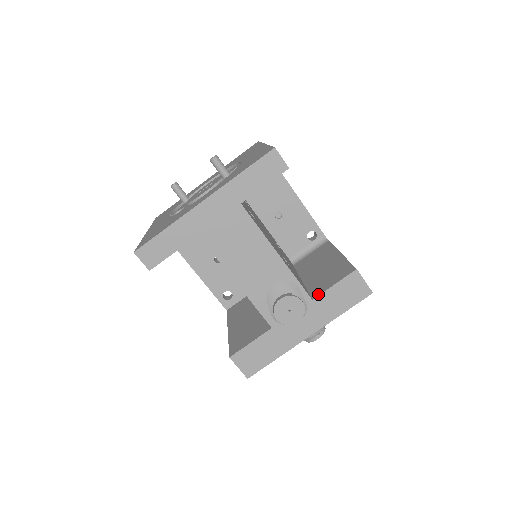
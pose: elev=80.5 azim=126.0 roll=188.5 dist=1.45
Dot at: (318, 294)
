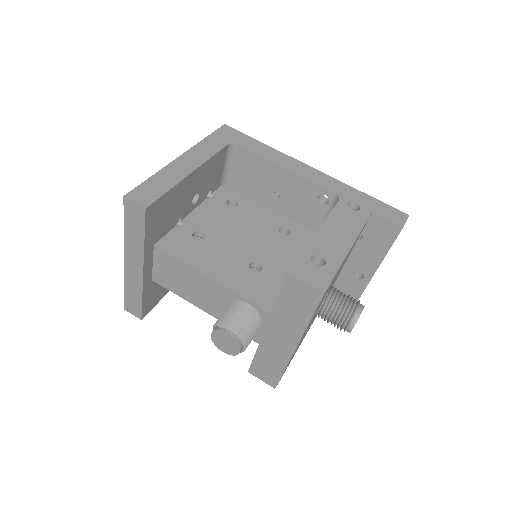
Dot at: (274, 306)
